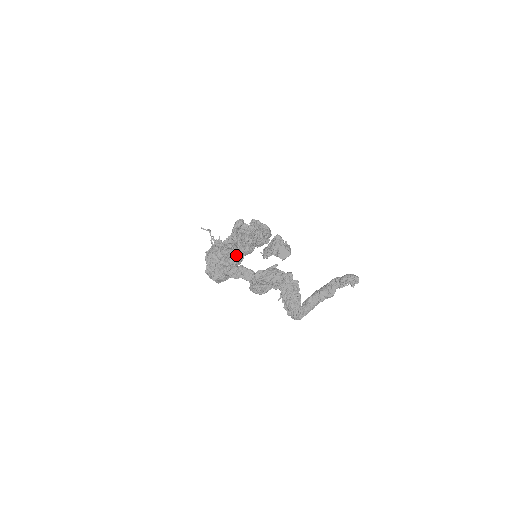
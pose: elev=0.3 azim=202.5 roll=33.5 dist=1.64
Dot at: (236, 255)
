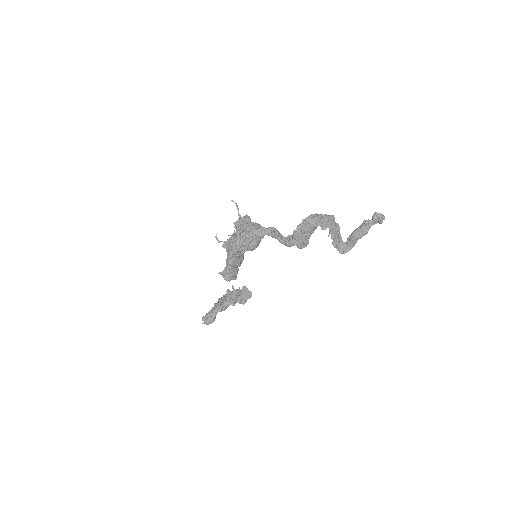
Dot at: occluded
